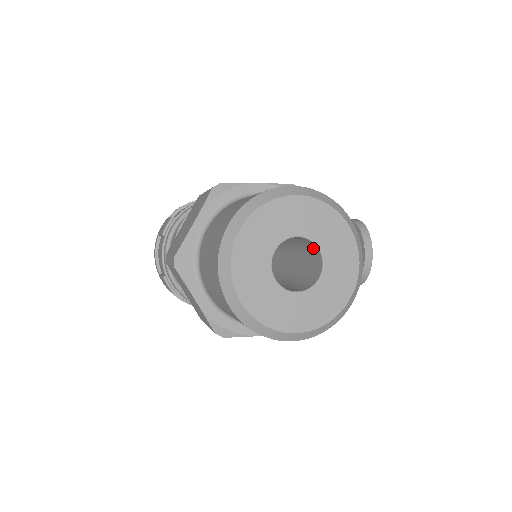
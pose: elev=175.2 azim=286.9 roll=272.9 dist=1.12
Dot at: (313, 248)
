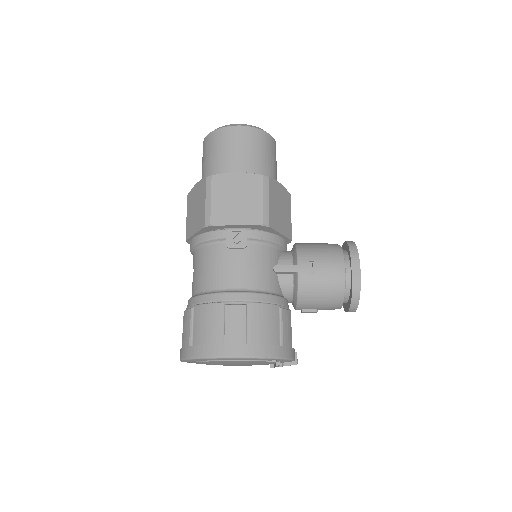
Dot at: occluded
